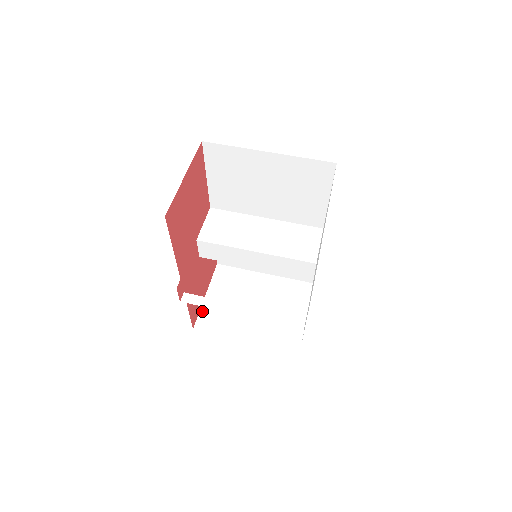
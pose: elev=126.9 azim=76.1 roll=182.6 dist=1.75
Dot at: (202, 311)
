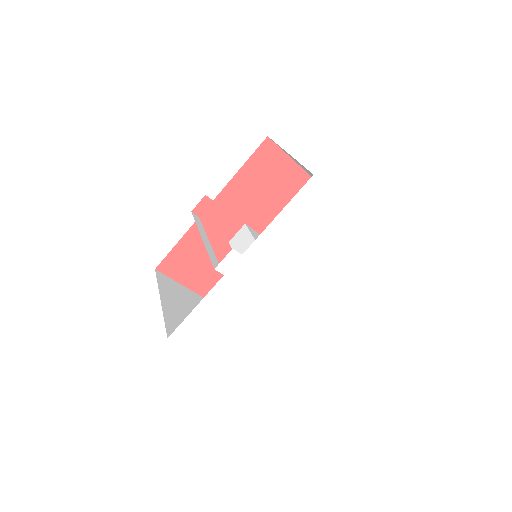
Dot at: (173, 280)
